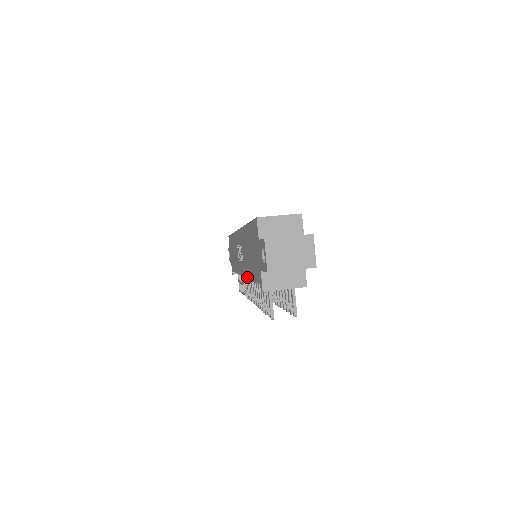
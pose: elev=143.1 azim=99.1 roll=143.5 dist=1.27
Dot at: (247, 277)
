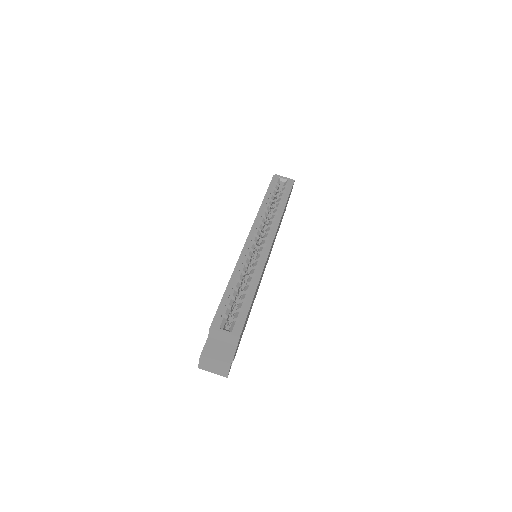
Dot at: occluded
